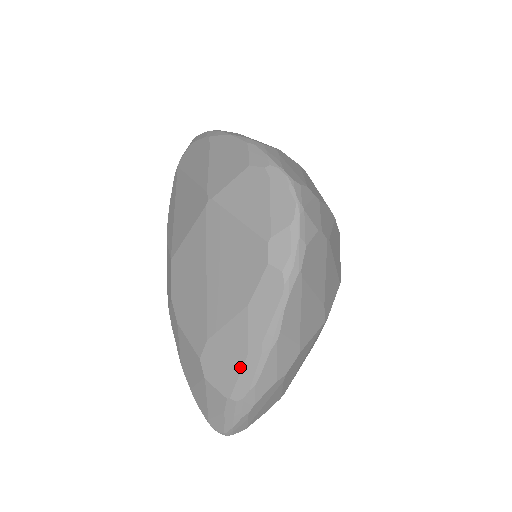
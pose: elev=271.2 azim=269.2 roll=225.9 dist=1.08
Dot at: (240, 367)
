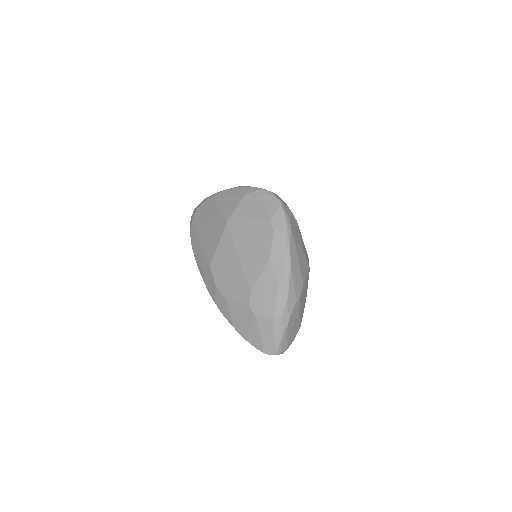
Dot at: (275, 295)
